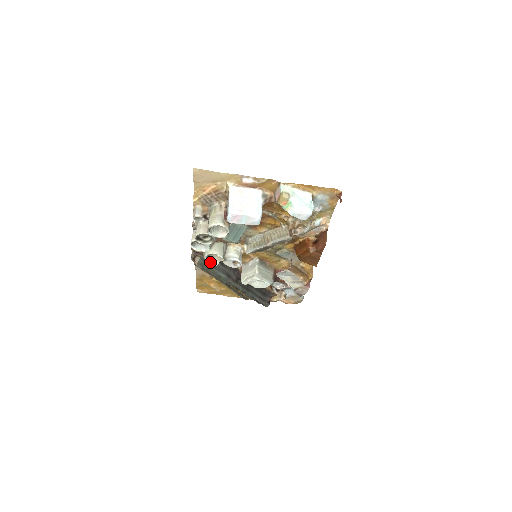
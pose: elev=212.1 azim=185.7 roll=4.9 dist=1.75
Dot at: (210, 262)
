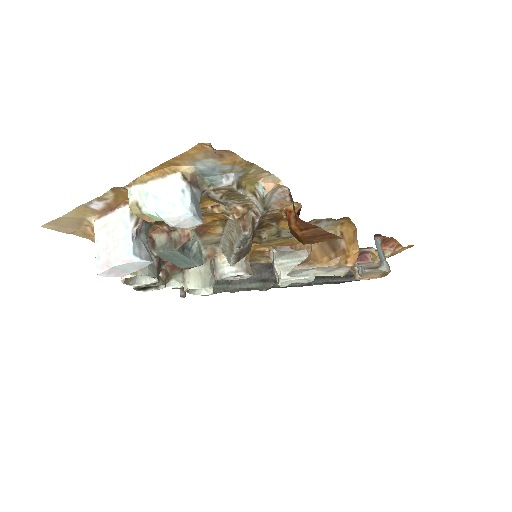
Dot at: (203, 293)
